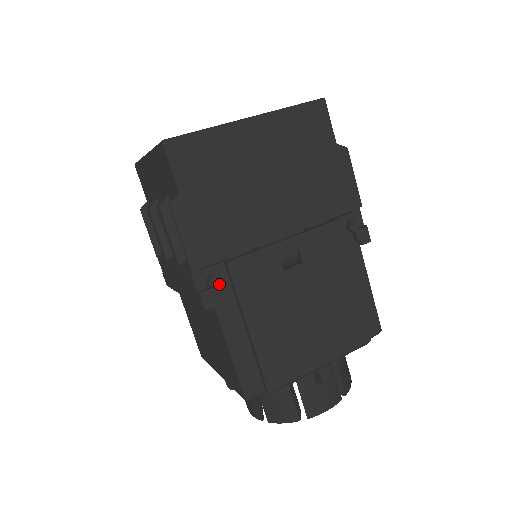
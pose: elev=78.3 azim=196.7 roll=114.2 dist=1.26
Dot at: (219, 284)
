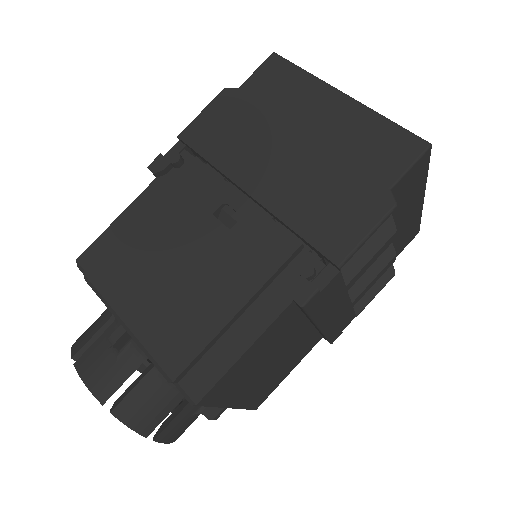
Dot at: (174, 163)
